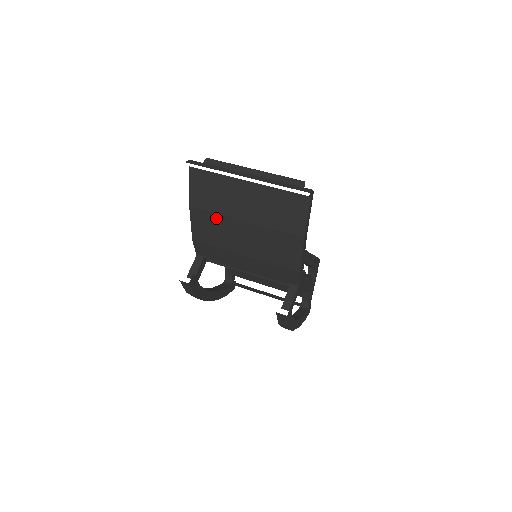
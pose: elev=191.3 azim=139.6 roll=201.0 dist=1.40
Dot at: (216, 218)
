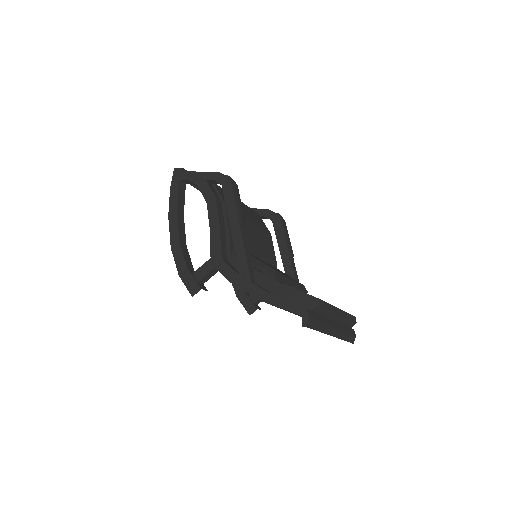
Dot at: occluded
